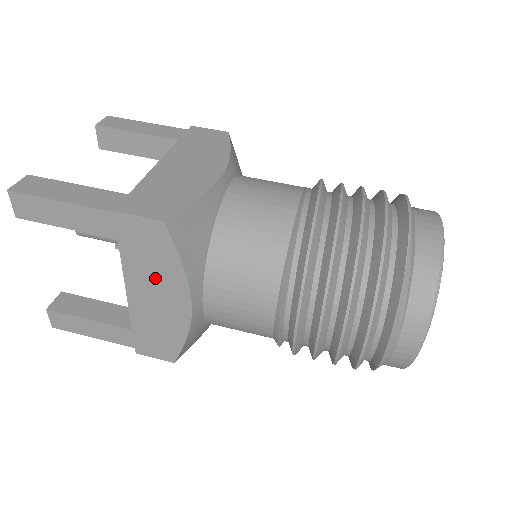
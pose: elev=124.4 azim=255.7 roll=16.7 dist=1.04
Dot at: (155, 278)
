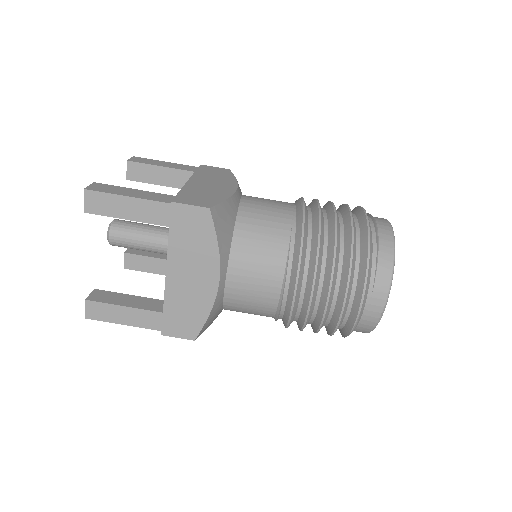
Dot at: occluded
